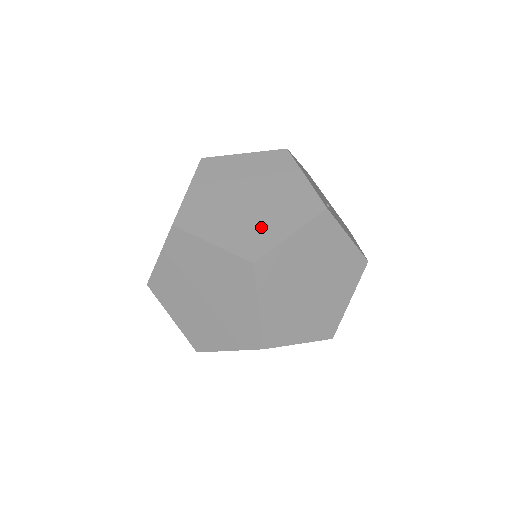
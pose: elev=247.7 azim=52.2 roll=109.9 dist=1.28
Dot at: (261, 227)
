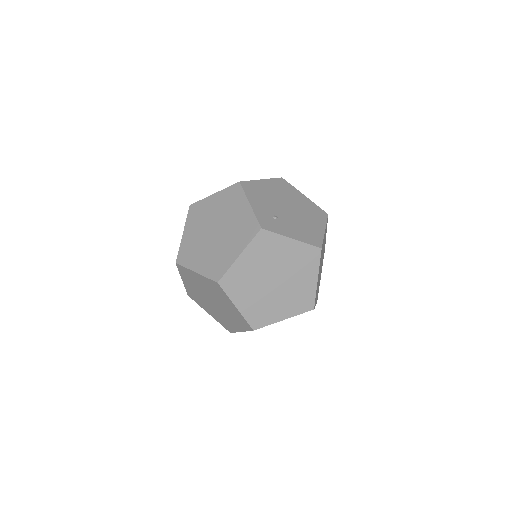
Dot at: (222, 253)
